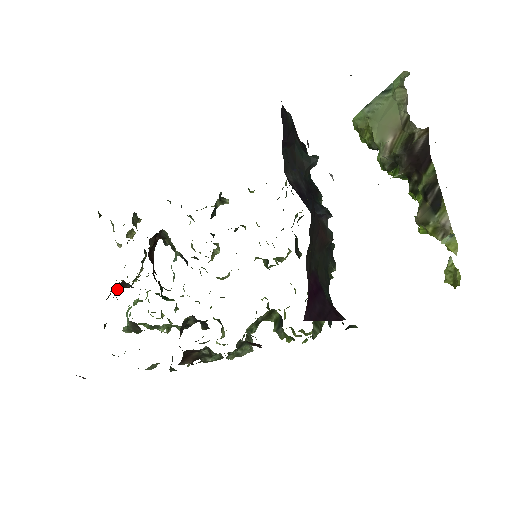
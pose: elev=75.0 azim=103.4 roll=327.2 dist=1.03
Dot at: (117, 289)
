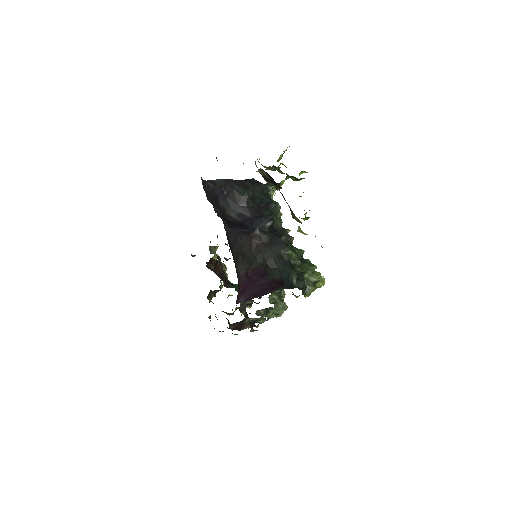
Dot at: (212, 295)
